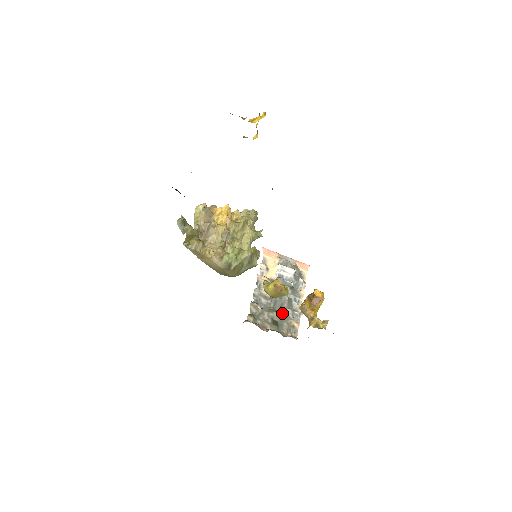
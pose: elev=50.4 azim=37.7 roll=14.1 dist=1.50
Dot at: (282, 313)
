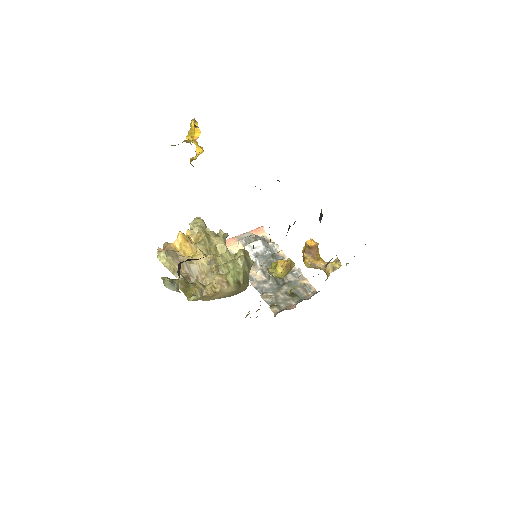
Dot at: (288, 282)
